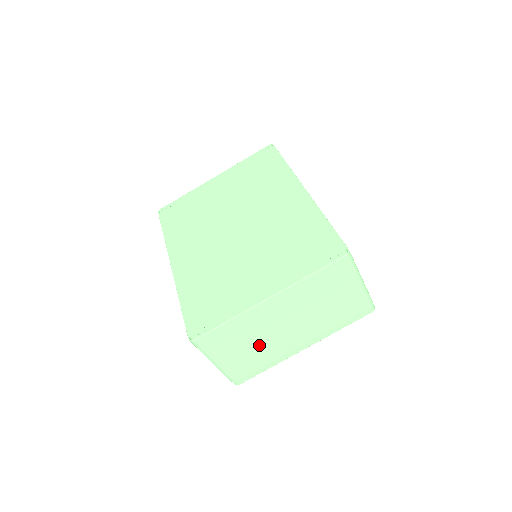
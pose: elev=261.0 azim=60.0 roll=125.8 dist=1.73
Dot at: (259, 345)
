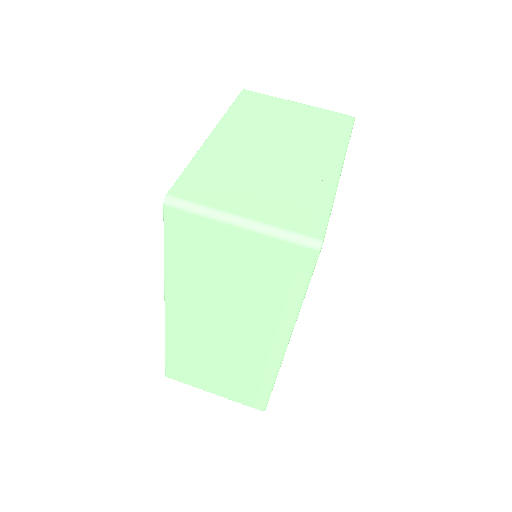
Dot at: (269, 178)
